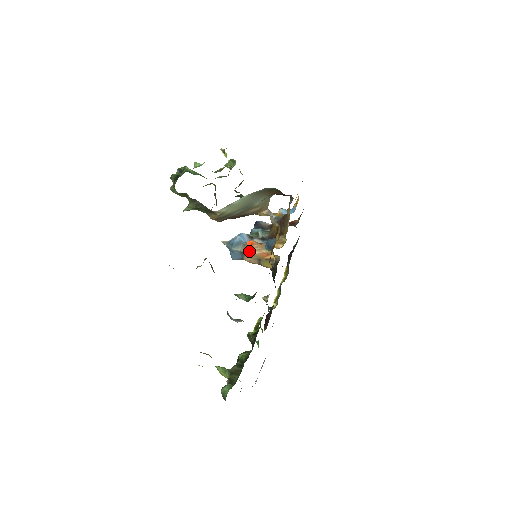
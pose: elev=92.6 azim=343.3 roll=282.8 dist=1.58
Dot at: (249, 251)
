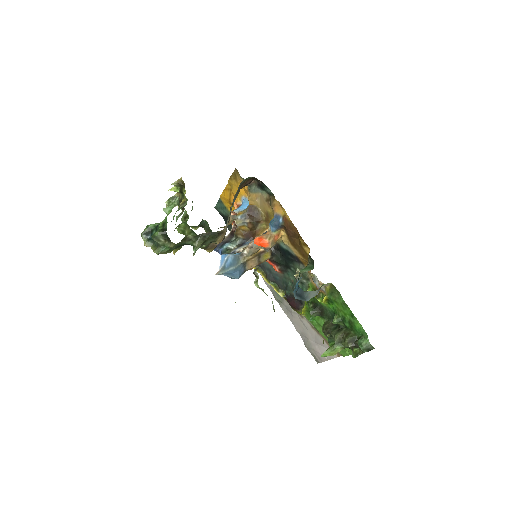
Dot at: (263, 246)
